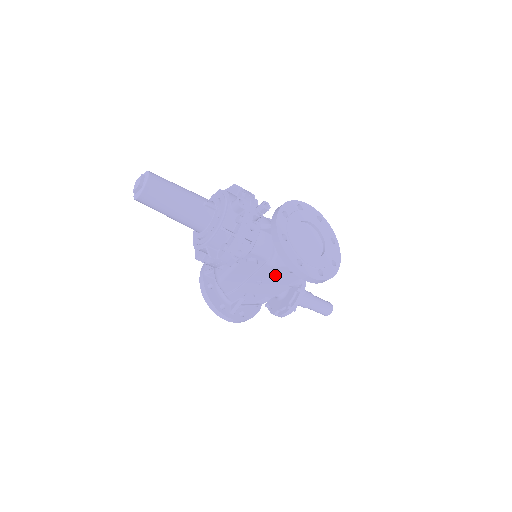
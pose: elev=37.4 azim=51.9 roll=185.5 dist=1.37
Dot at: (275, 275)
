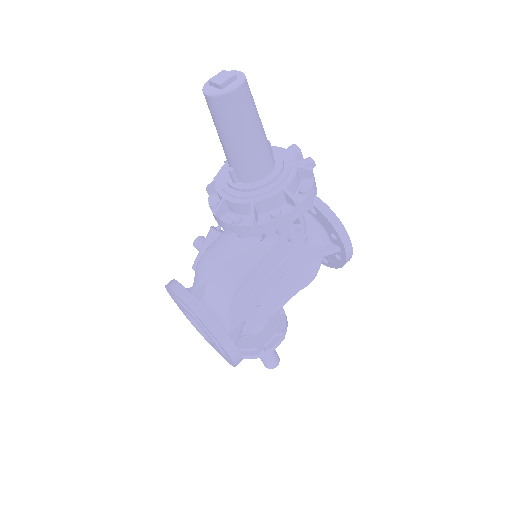
Dot at: (299, 264)
